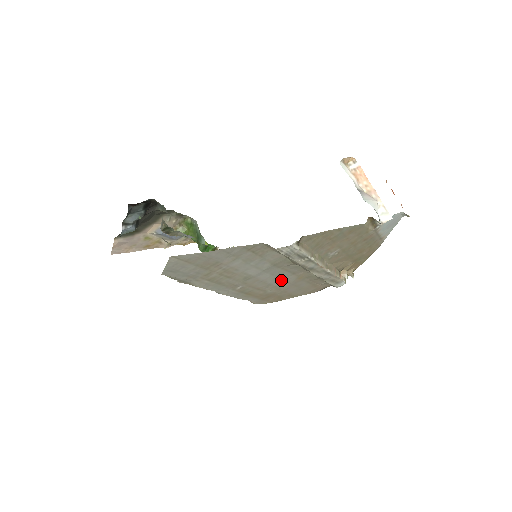
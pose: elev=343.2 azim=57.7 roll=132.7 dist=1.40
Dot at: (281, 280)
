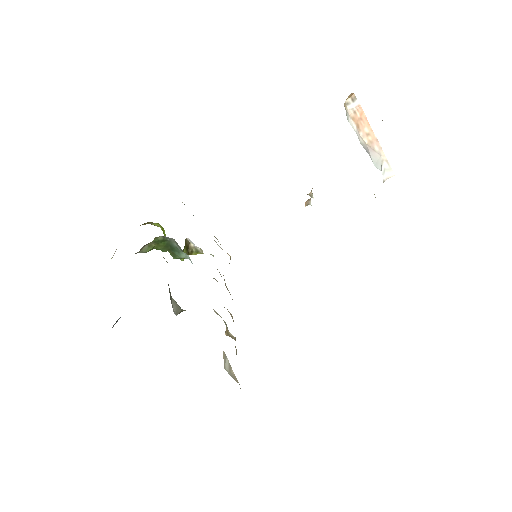
Dot at: occluded
